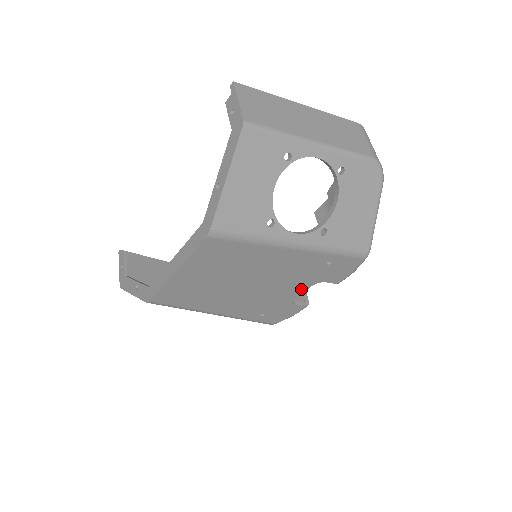
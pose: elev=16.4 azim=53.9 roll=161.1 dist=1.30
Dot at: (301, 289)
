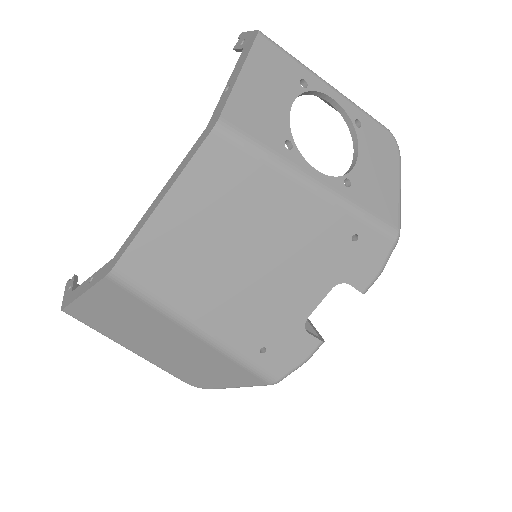
Dot at: (318, 294)
